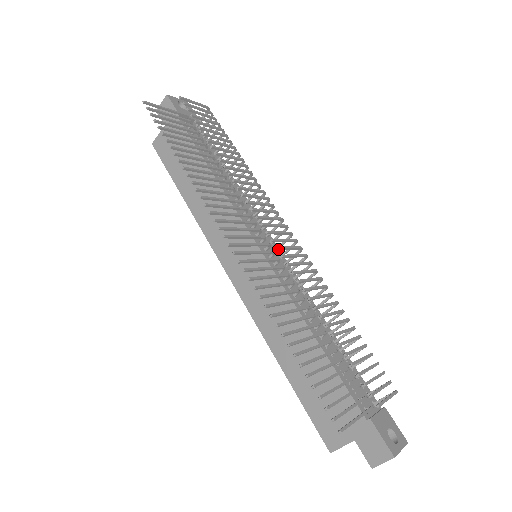
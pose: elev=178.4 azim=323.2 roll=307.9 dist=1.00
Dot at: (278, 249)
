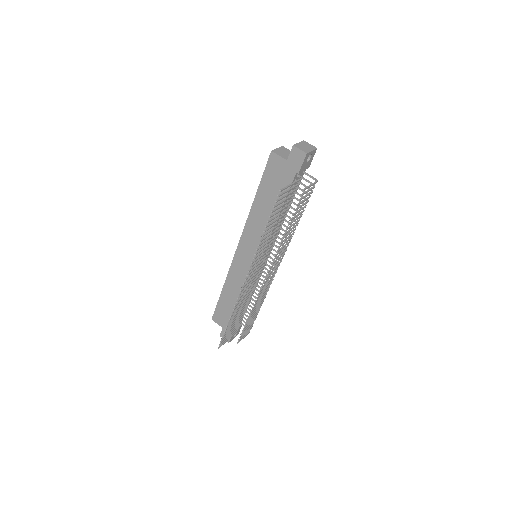
Dot at: (262, 287)
